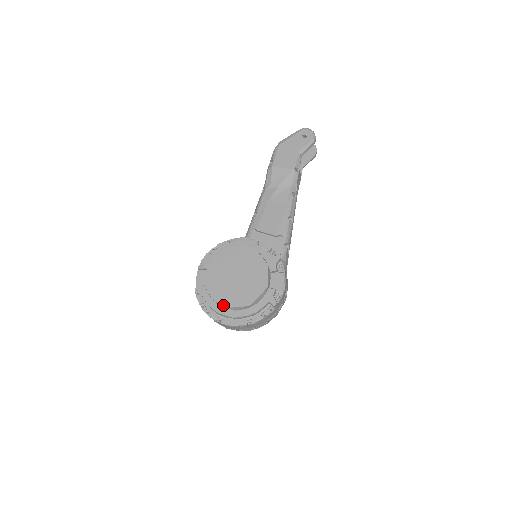
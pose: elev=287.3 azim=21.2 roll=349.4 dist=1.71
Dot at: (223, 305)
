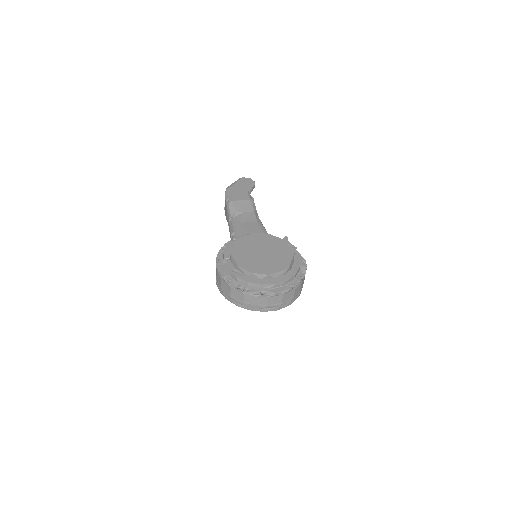
Dot at: (264, 274)
